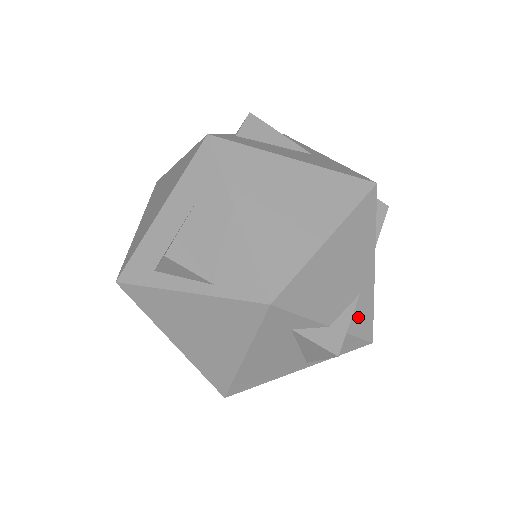
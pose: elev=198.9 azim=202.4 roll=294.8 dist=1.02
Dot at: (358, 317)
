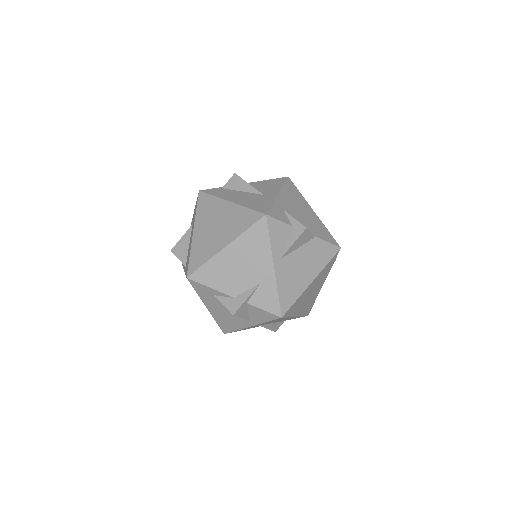
Dot at: (262, 297)
